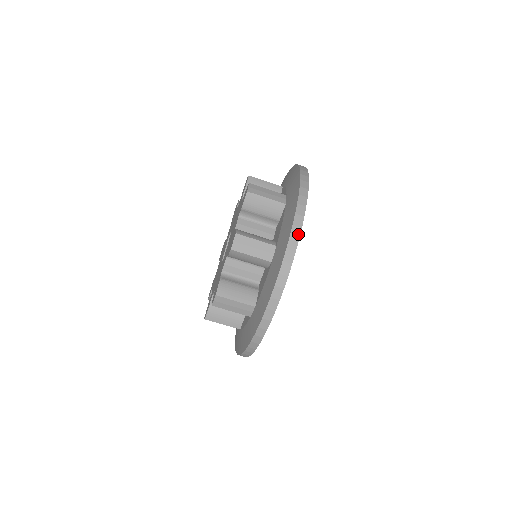
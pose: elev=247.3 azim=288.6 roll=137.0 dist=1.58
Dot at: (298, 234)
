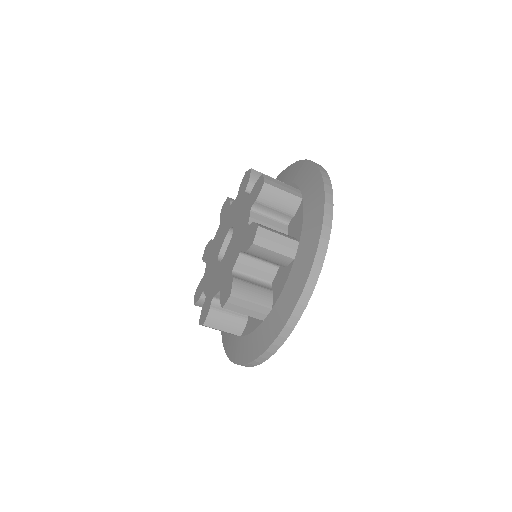
Dot at: (294, 324)
